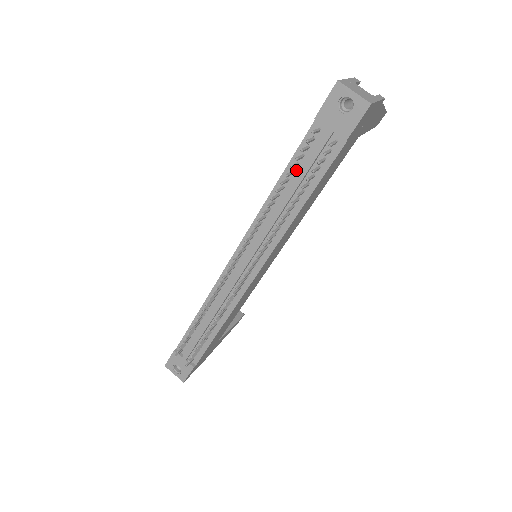
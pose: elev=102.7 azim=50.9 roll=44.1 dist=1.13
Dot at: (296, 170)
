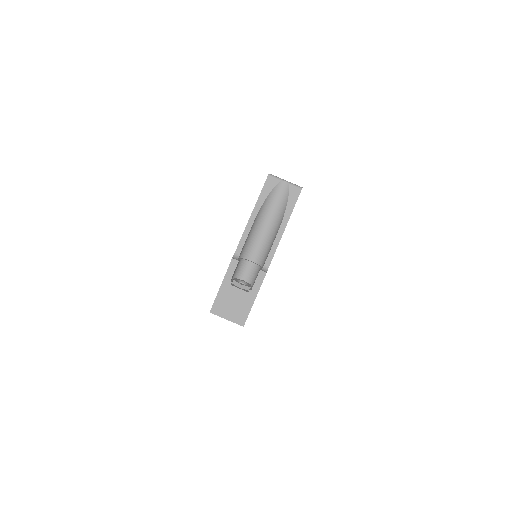
Dot at: occluded
